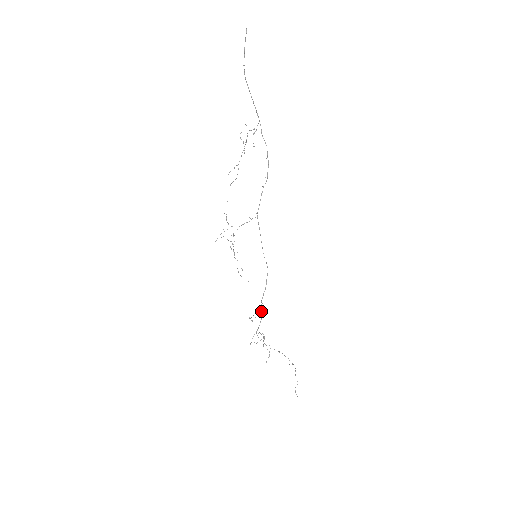
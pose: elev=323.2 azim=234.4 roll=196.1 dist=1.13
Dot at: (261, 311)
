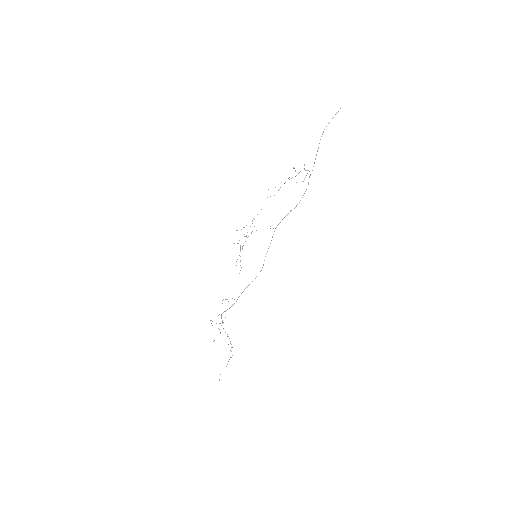
Dot at: occluded
